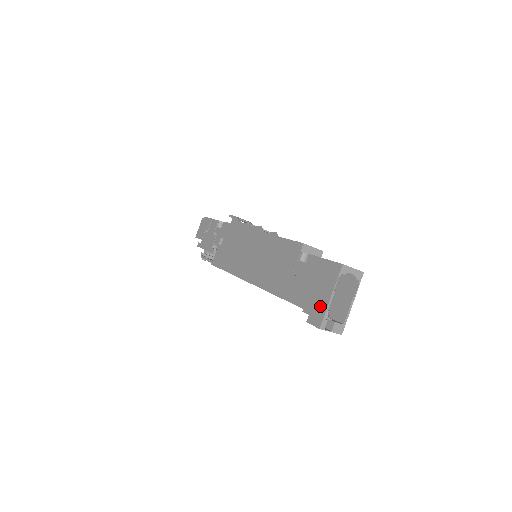
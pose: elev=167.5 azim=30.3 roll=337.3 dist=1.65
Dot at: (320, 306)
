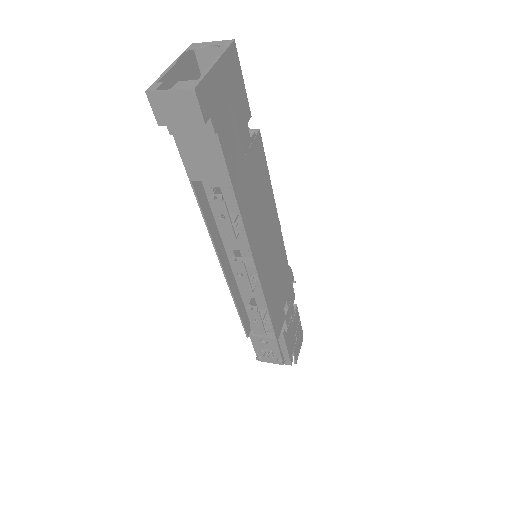
Dot at: occluded
